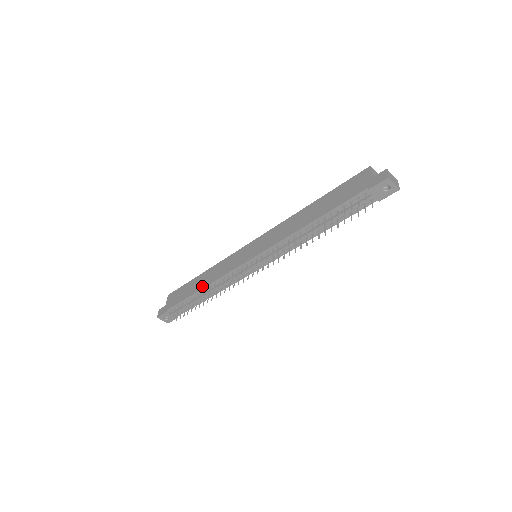
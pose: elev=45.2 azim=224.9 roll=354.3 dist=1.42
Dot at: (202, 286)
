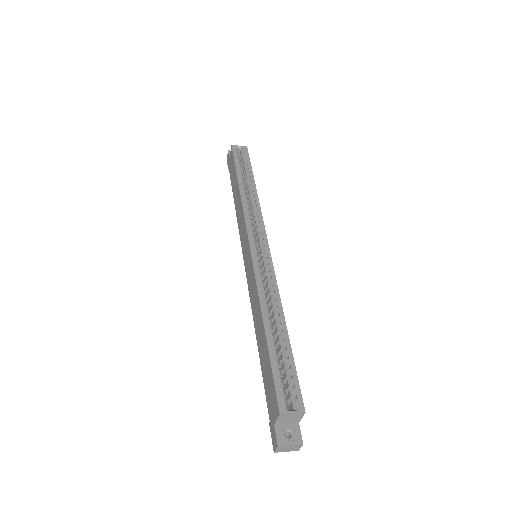
Dot at: (235, 205)
